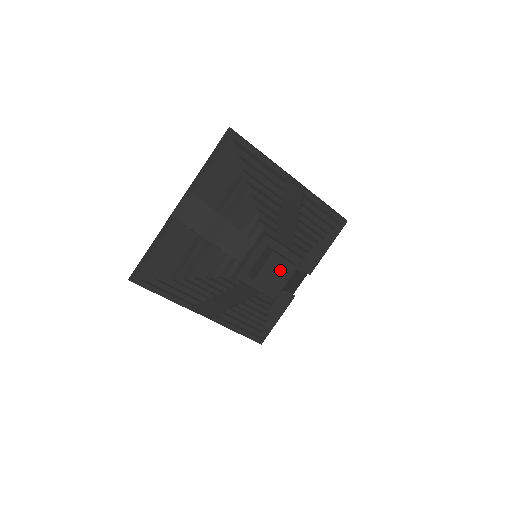
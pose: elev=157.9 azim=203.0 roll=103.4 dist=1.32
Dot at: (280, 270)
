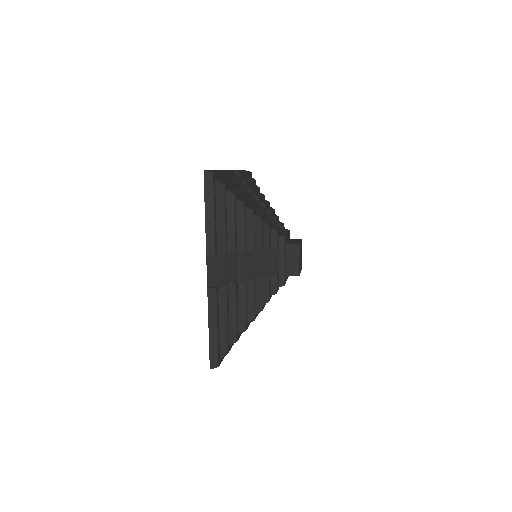
Dot at: occluded
